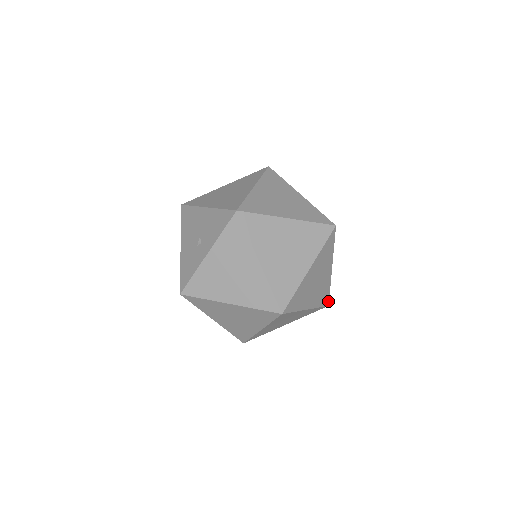
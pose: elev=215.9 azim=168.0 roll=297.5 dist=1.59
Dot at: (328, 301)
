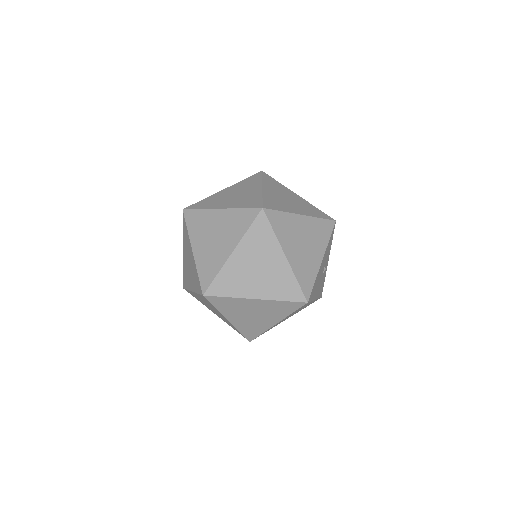
Dot at: (303, 296)
